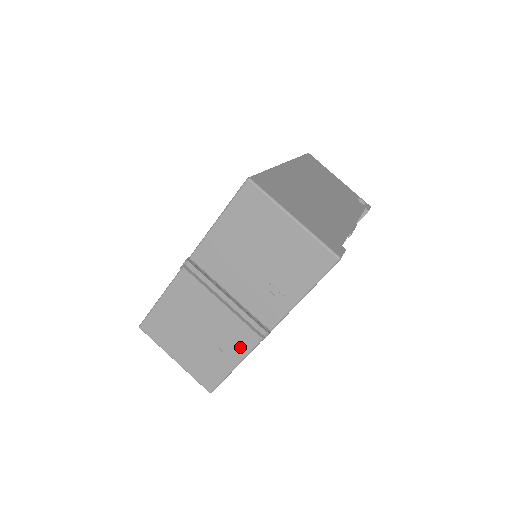
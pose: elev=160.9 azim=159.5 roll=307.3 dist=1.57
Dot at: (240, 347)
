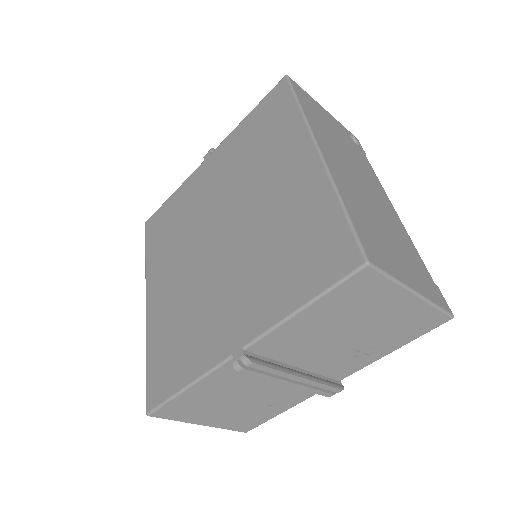
Dot at: (296, 399)
